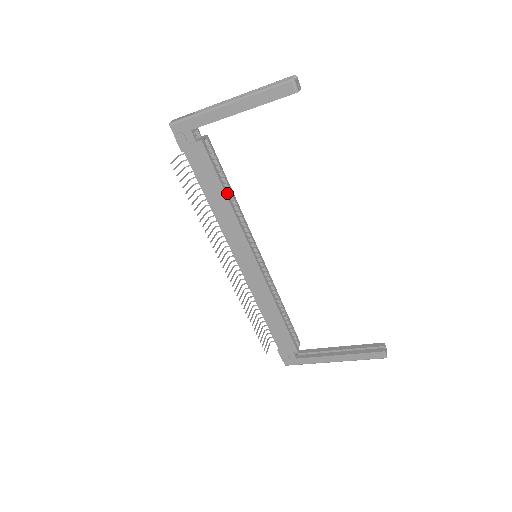
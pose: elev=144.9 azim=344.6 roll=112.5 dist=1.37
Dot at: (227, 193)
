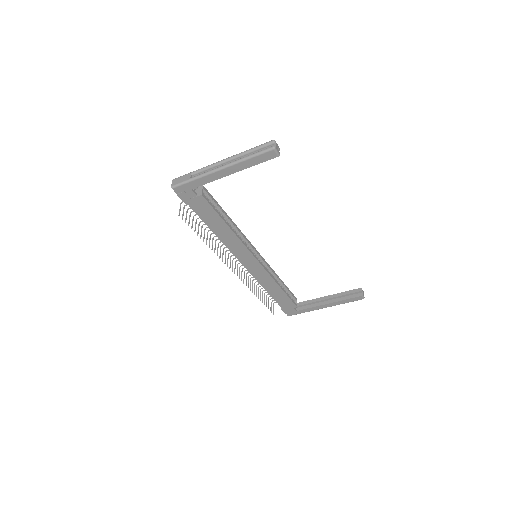
Dot at: (228, 223)
